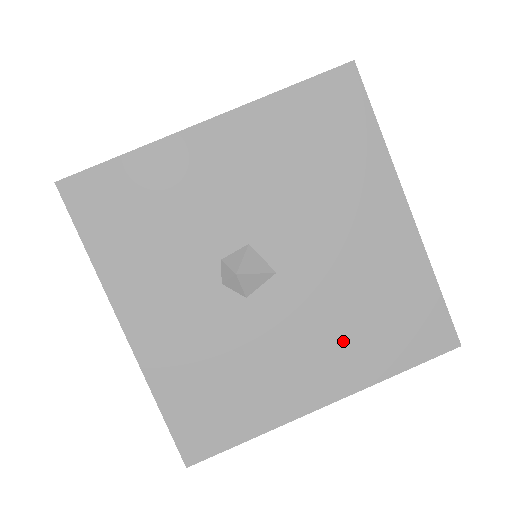
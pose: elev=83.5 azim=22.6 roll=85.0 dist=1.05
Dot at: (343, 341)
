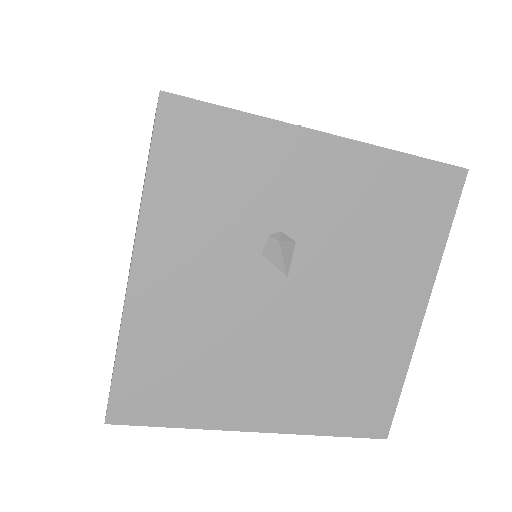
Dot at: occluded
